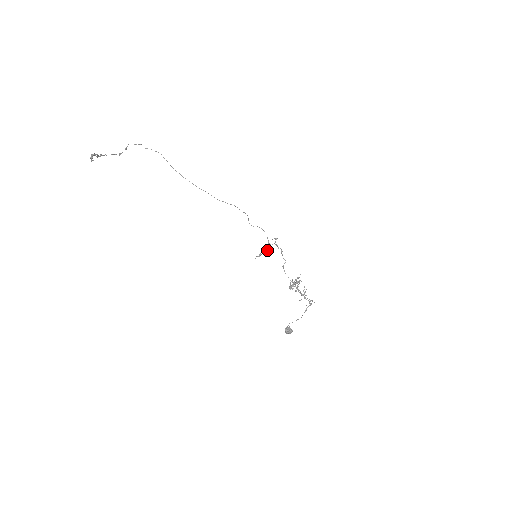
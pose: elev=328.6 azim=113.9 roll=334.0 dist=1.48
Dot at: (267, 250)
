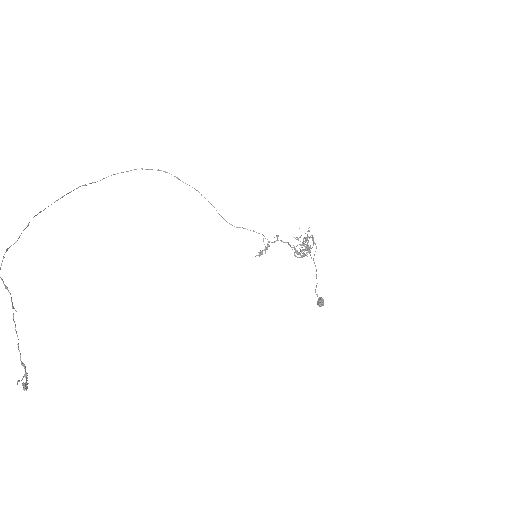
Dot at: occluded
